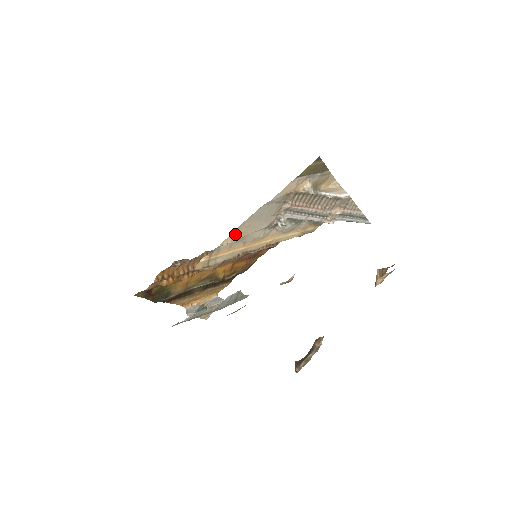
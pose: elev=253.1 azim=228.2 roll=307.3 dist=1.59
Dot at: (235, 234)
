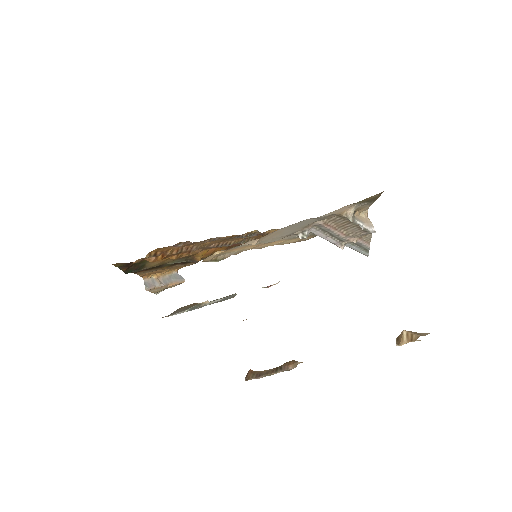
Dot at: (263, 237)
